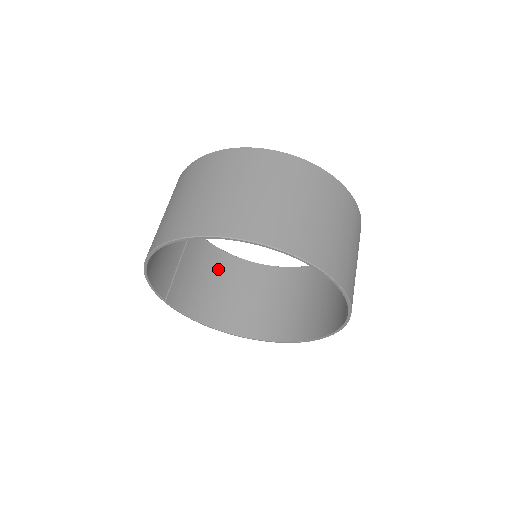
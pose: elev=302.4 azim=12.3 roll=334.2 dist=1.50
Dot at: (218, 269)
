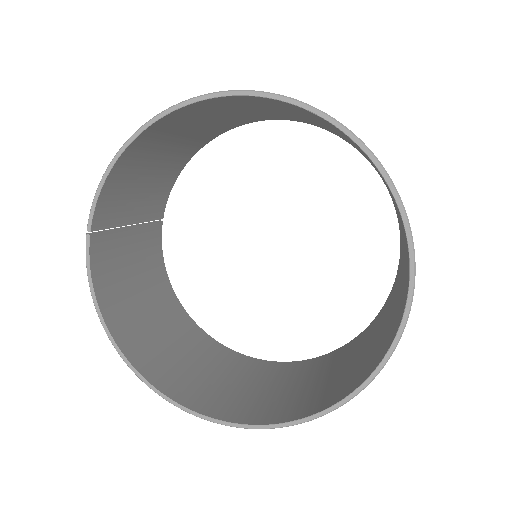
Dot at: (155, 289)
